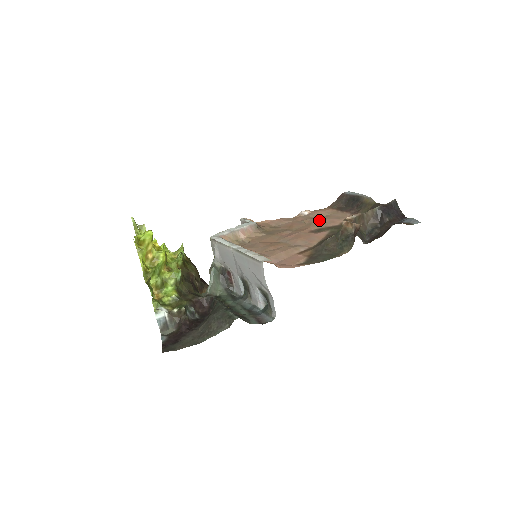
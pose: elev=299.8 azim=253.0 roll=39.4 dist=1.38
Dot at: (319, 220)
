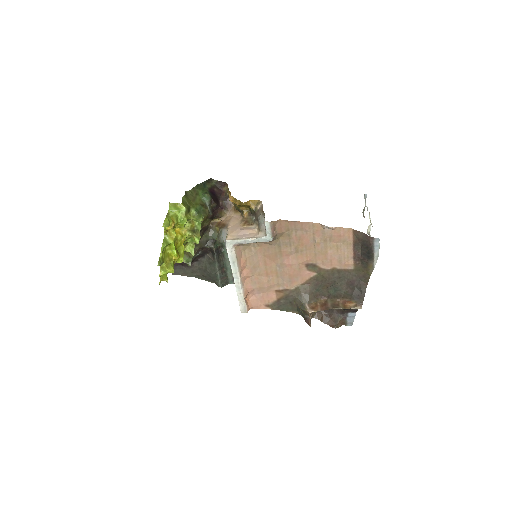
Dot at: (325, 252)
